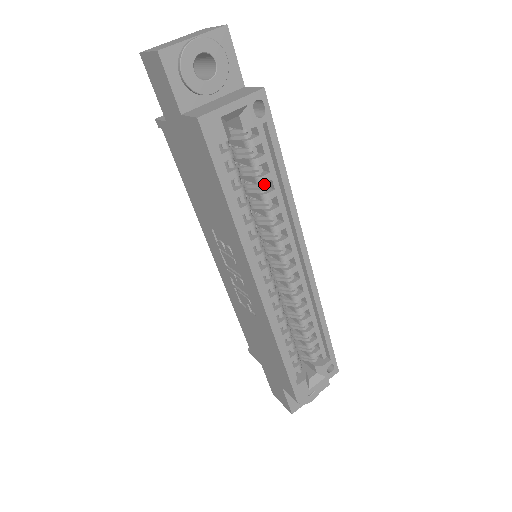
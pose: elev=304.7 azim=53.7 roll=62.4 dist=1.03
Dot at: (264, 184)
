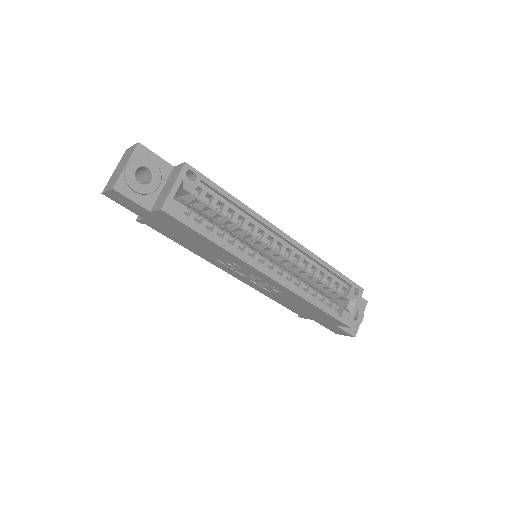
Dot at: (227, 213)
